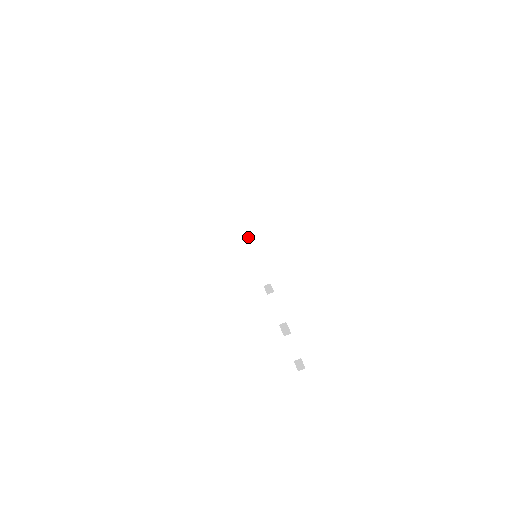
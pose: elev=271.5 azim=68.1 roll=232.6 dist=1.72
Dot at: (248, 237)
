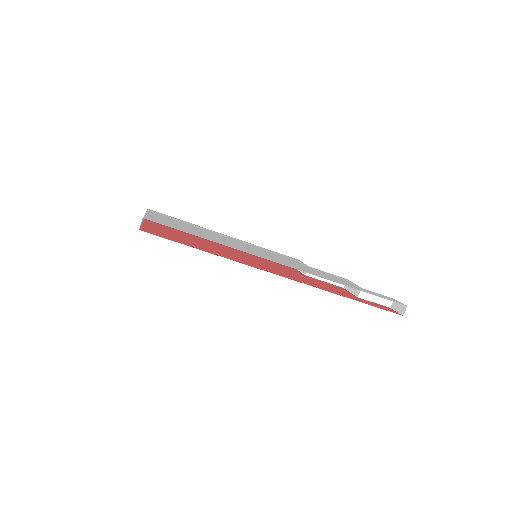
Dot at: occluded
